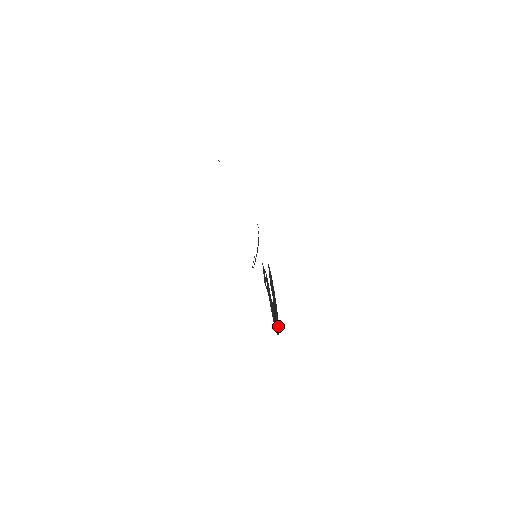
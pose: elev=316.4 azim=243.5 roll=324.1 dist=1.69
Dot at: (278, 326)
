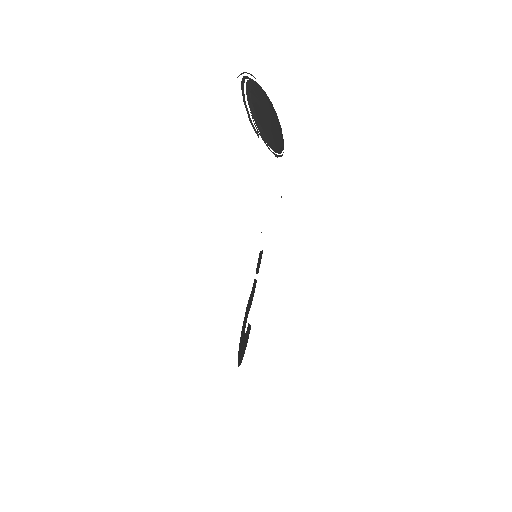
Dot at: (238, 358)
